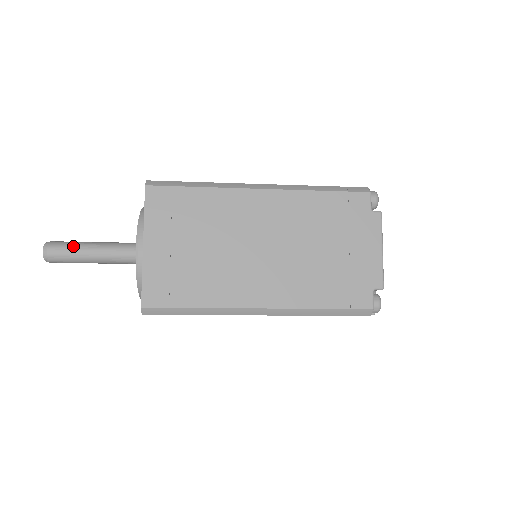
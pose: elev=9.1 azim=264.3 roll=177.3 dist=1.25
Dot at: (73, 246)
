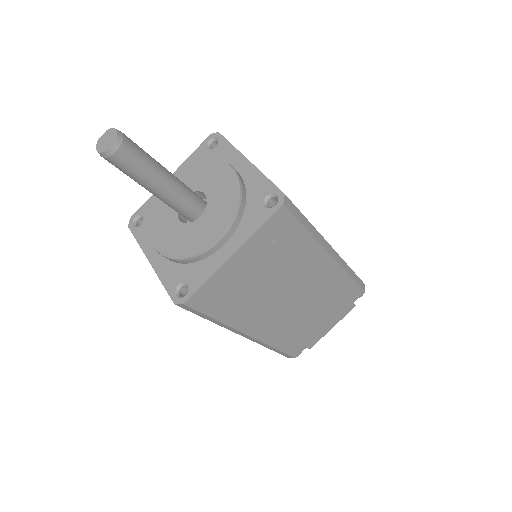
Dot at: (146, 165)
